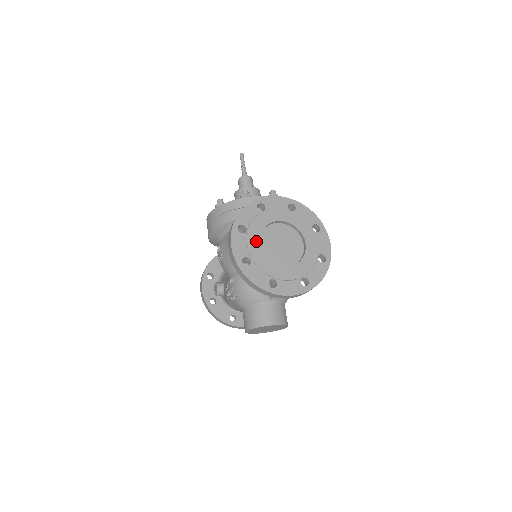
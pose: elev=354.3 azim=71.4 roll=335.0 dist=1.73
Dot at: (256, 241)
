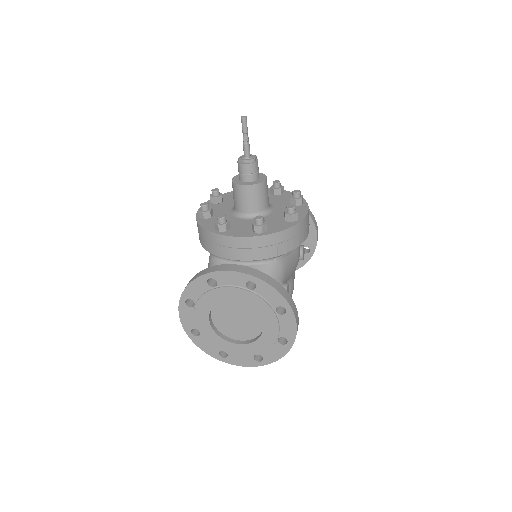
Dot at: (205, 318)
